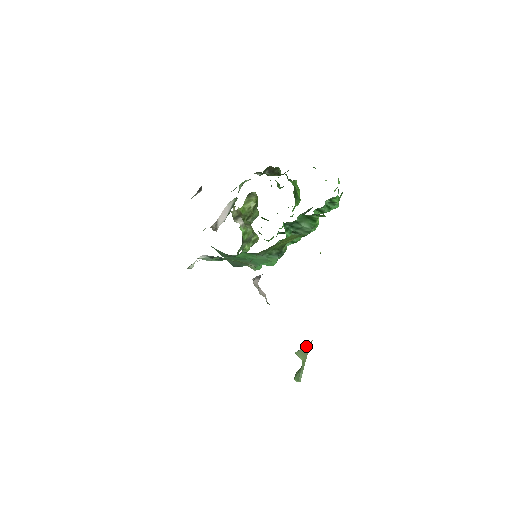
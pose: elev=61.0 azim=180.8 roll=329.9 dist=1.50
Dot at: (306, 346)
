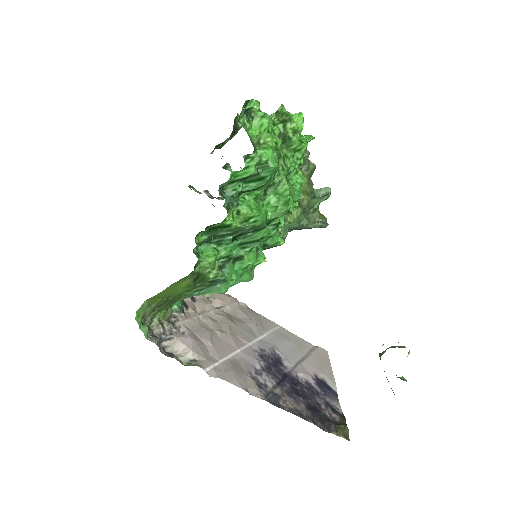
Dot at: (386, 349)
